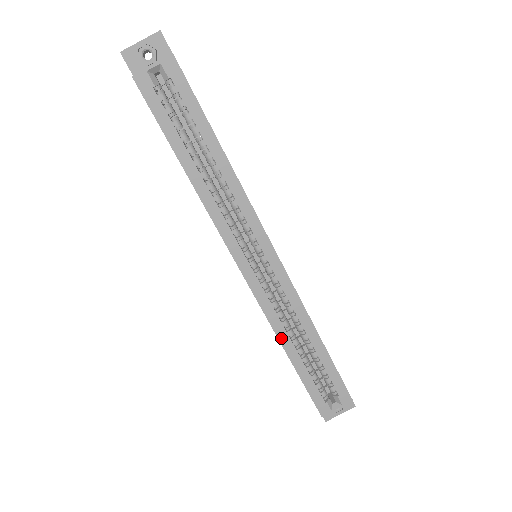
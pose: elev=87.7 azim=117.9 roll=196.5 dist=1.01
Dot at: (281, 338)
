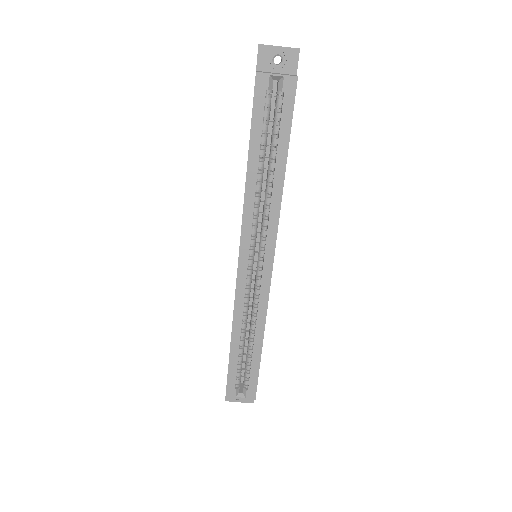
Dot at: (235, 326)
